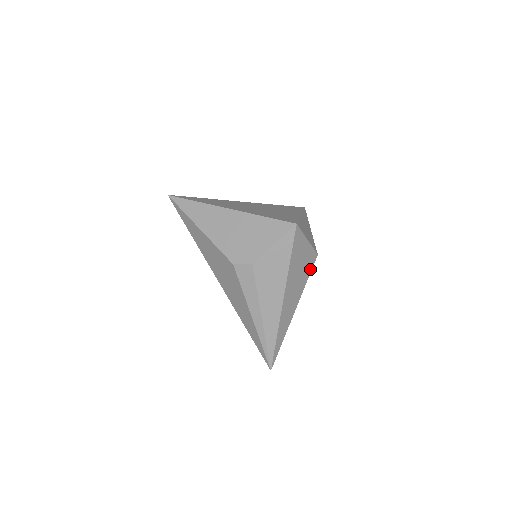
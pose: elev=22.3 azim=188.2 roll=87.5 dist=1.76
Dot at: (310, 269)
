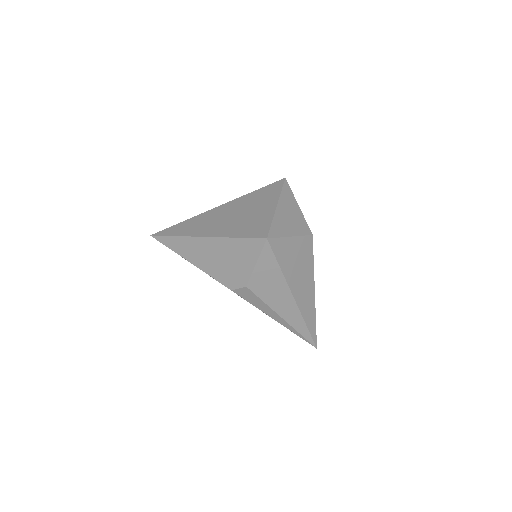
Dot at: (311, 252)
